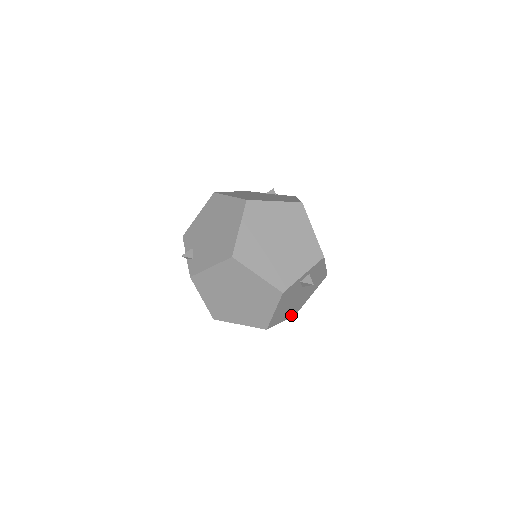
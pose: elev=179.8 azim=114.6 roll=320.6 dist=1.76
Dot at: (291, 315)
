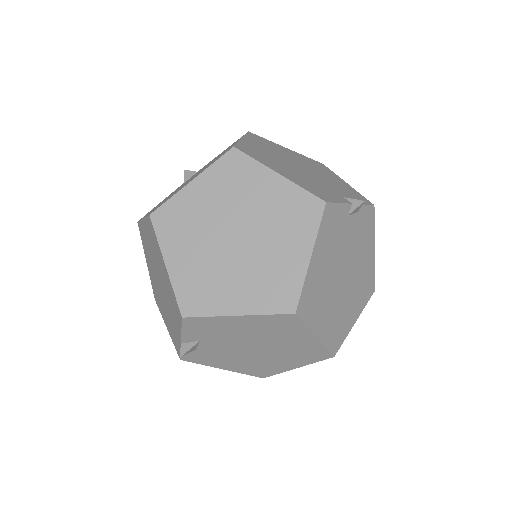
Dot at: occluded
